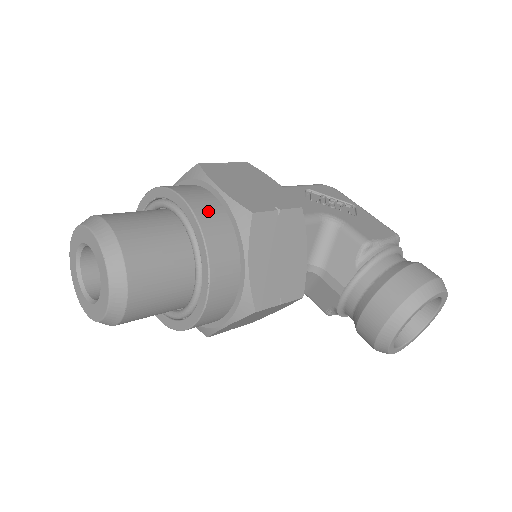
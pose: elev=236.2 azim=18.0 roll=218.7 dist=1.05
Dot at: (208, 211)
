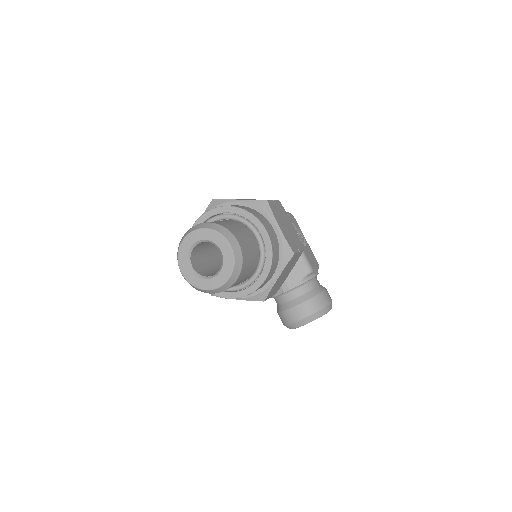
Dot at: (275, 244)
